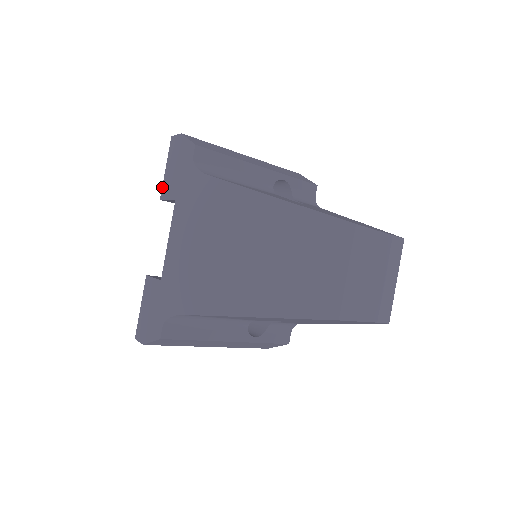
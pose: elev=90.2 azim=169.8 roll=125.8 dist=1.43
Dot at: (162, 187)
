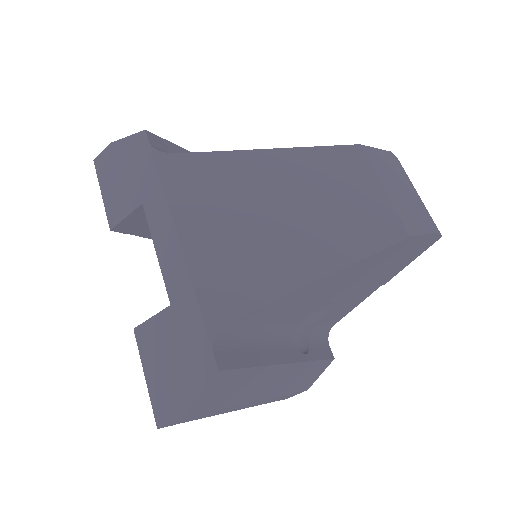
Dot at: (106, 215)
